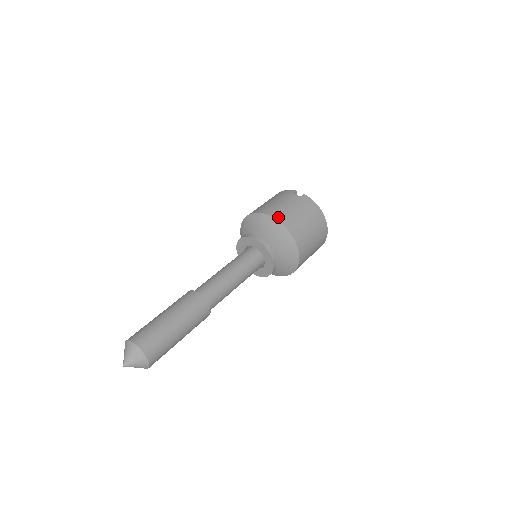
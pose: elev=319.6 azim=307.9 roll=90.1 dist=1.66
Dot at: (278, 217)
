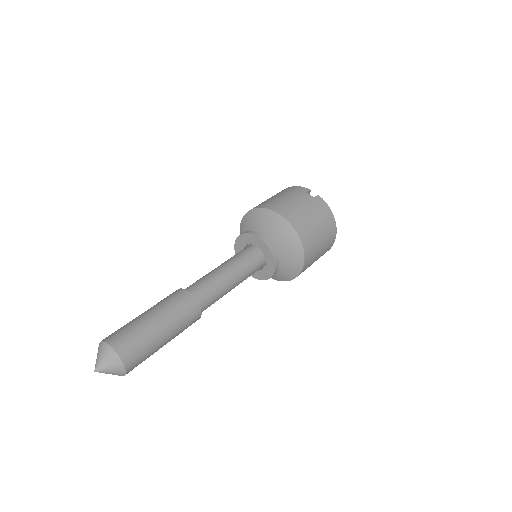
Dot at: (289, 218)
